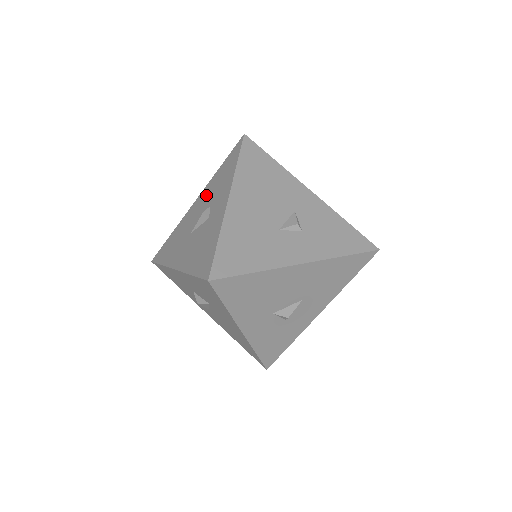
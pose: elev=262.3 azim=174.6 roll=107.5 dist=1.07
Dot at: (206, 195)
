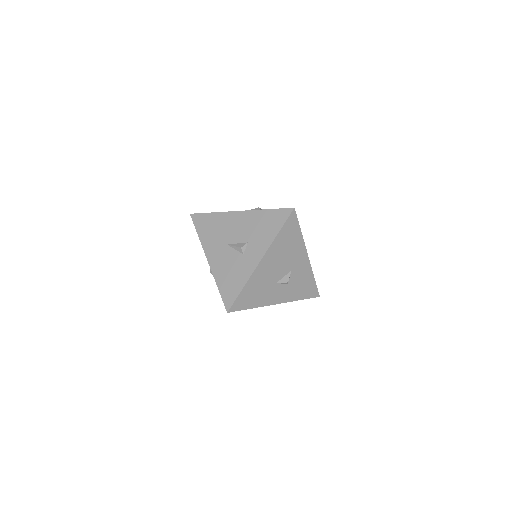
Dot at: (249, 223)
